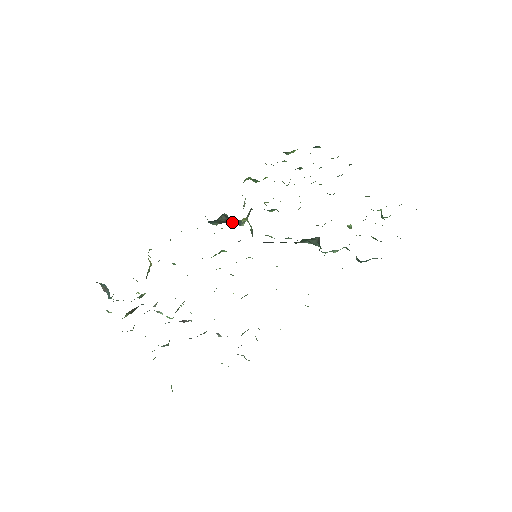
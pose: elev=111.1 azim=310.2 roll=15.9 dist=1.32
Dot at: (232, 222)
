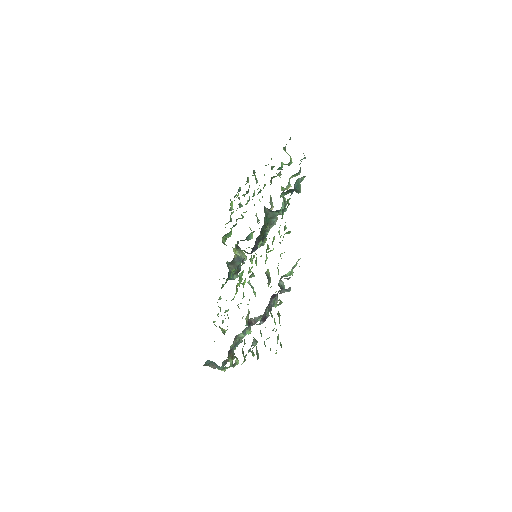
Dot at: (238, 264)
